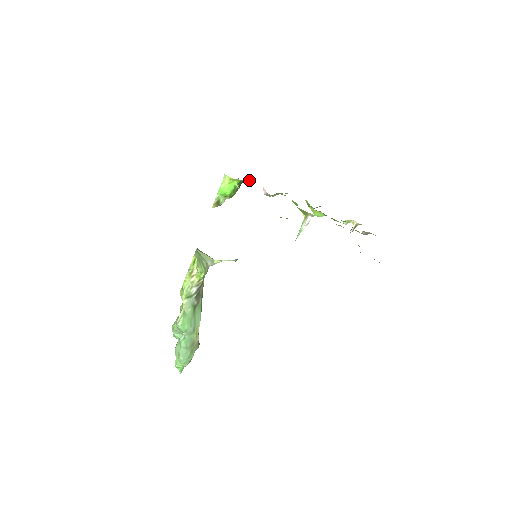
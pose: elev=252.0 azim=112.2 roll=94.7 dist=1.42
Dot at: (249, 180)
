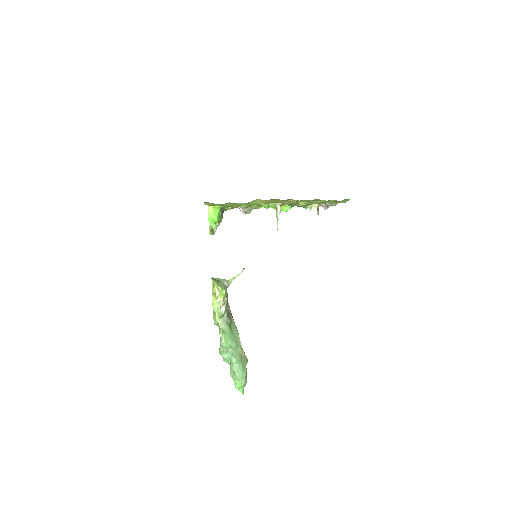
Dot at: (227, 207)
